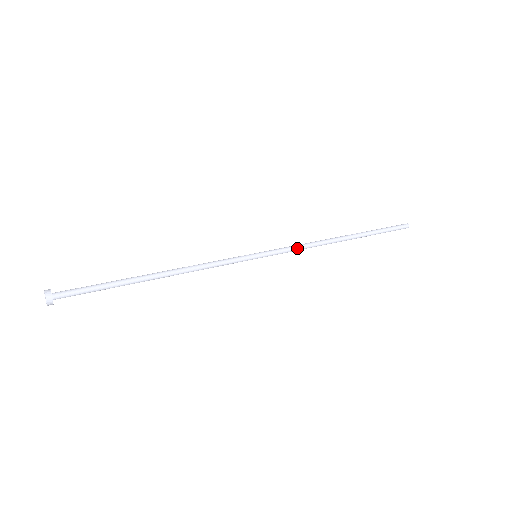
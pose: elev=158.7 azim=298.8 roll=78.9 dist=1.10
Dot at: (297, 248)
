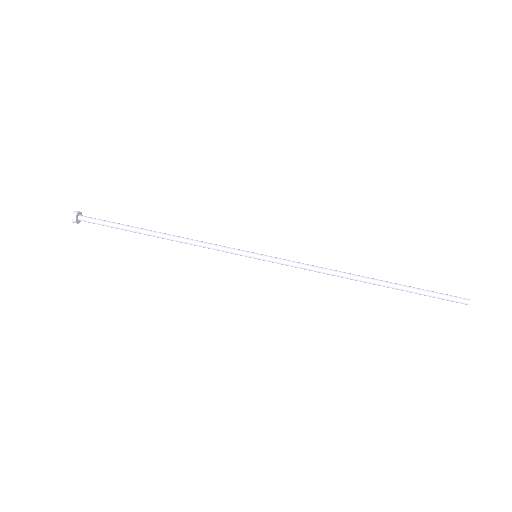
Dot at: (303, 267)
